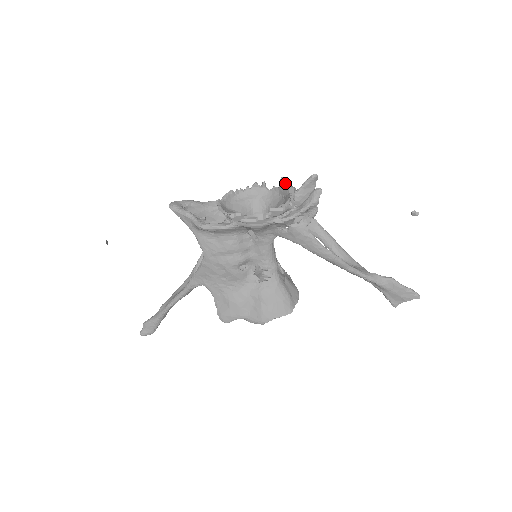
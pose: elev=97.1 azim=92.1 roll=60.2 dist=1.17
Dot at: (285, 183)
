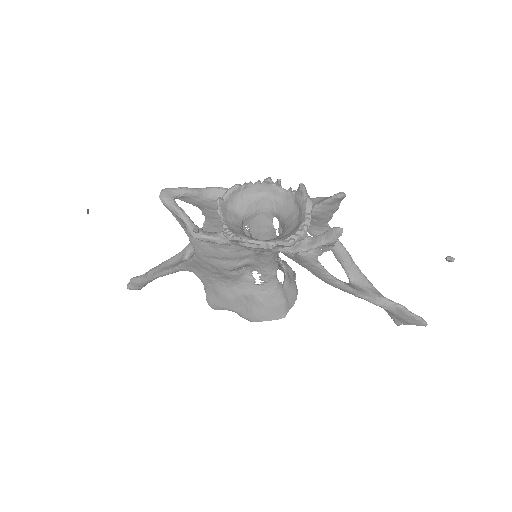
Dot at: (303, 194)
